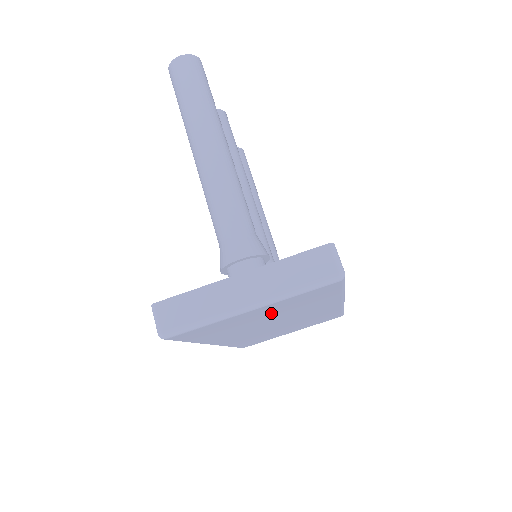
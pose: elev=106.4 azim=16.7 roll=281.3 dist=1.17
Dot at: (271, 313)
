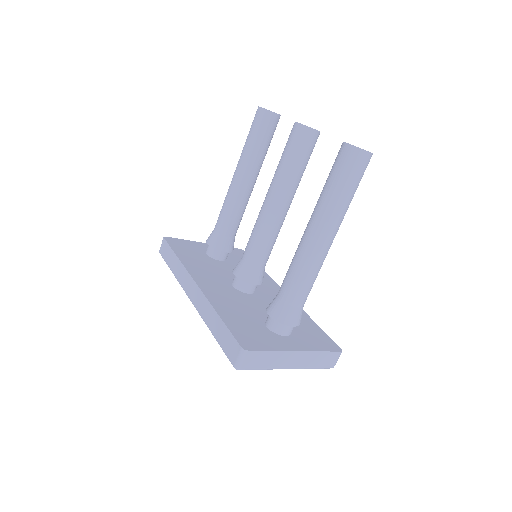
Dot at: occluded
